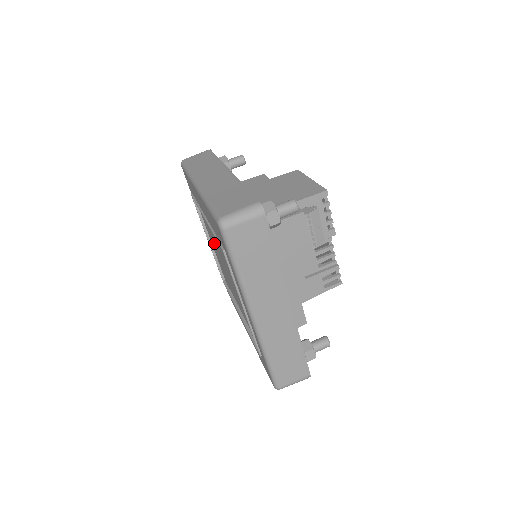
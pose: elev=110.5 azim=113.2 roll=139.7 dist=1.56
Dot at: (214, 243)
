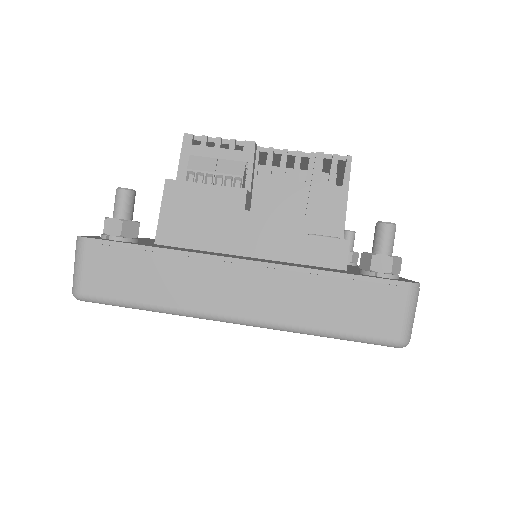
Dot at: occluded
